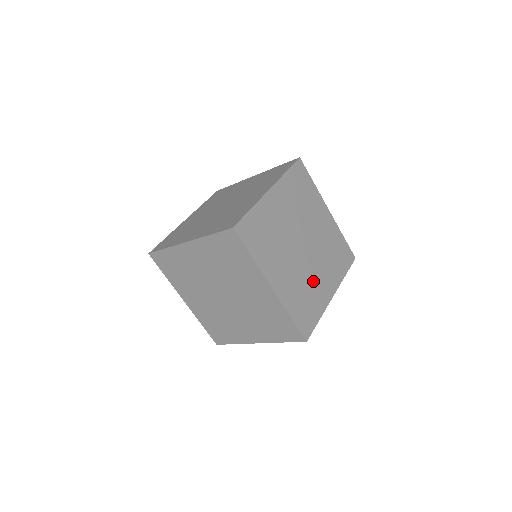
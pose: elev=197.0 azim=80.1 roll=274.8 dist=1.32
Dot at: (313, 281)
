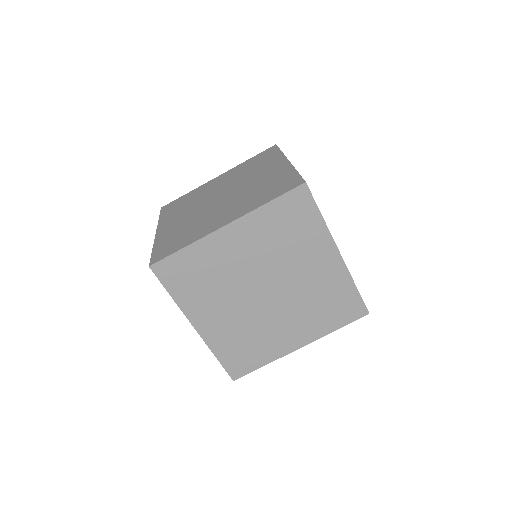
Dot at: (269, 329)
